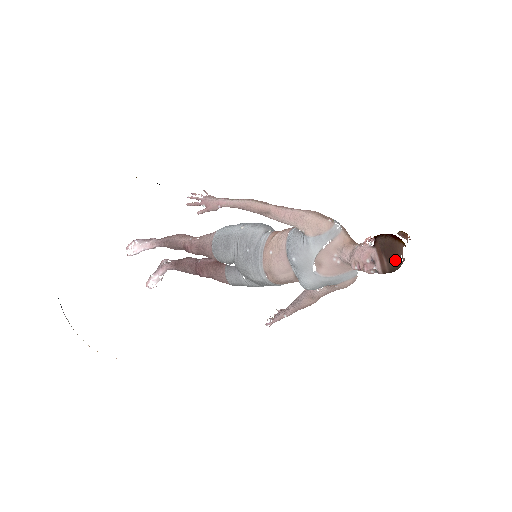
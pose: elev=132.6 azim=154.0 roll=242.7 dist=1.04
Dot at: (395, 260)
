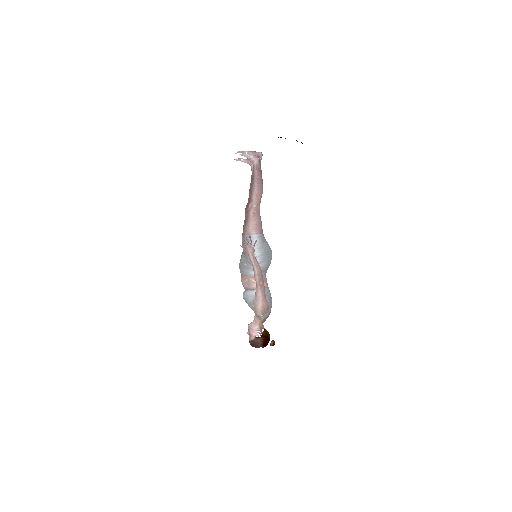
Dot at: occluded
